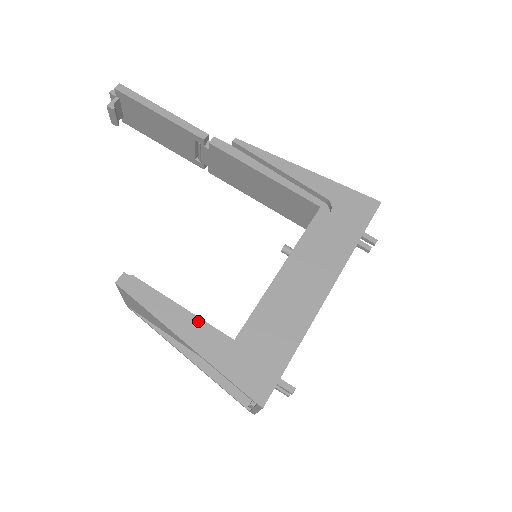
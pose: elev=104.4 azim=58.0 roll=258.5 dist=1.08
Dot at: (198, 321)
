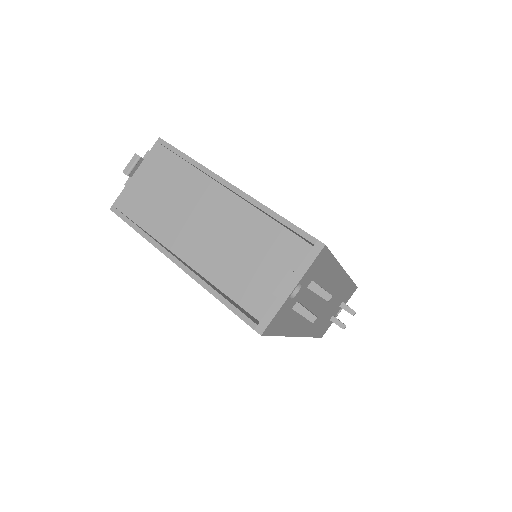
Dot at: occluded
